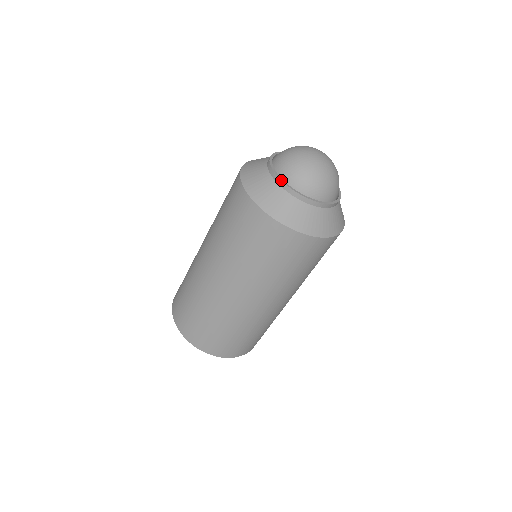
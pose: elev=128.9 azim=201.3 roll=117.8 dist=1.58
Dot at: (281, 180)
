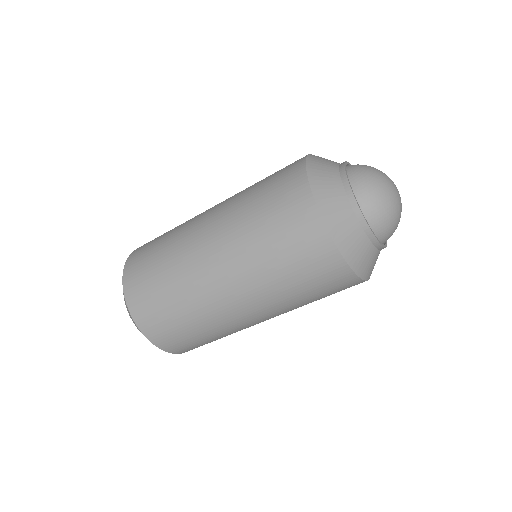
Dot at: (373, 233)
